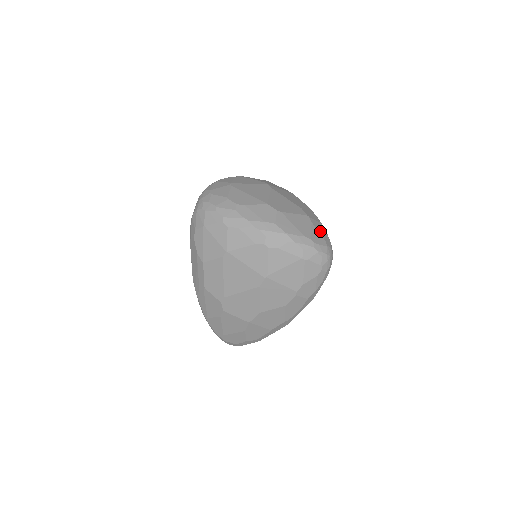
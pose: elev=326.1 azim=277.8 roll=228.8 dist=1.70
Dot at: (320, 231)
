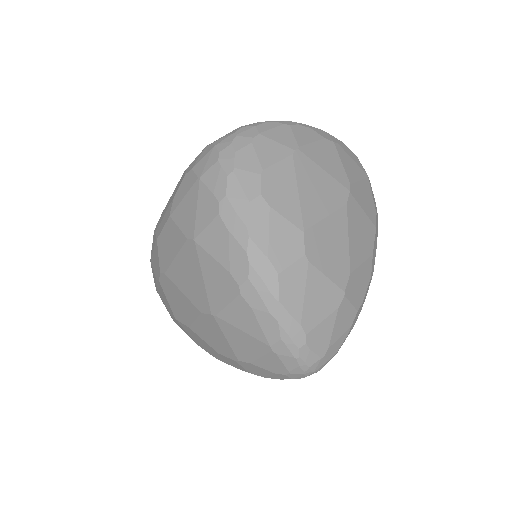
Dot at: (338, 327)
